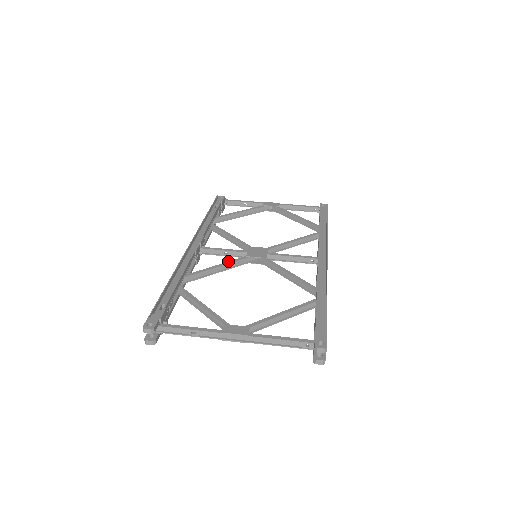
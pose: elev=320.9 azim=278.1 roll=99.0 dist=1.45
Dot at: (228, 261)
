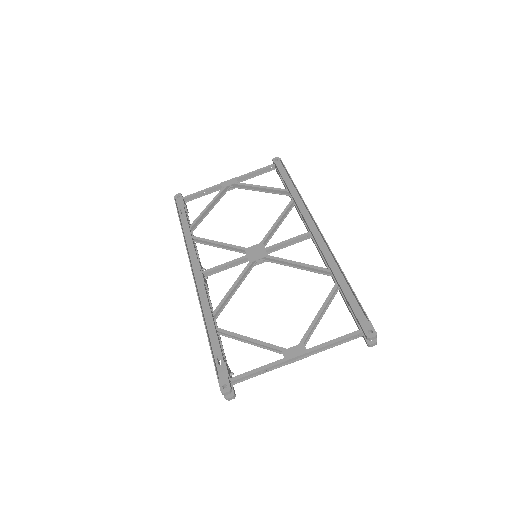
Dot at: (238, 277)
